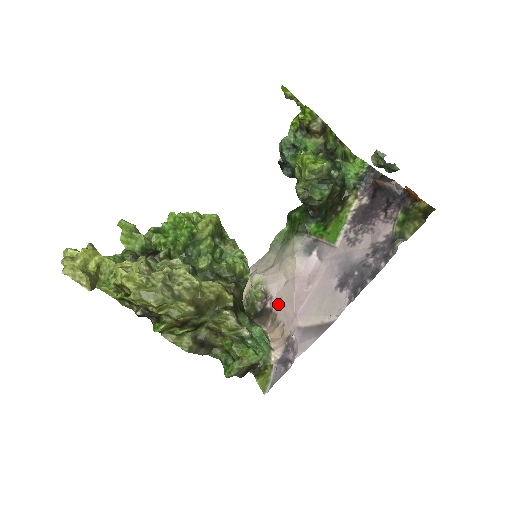
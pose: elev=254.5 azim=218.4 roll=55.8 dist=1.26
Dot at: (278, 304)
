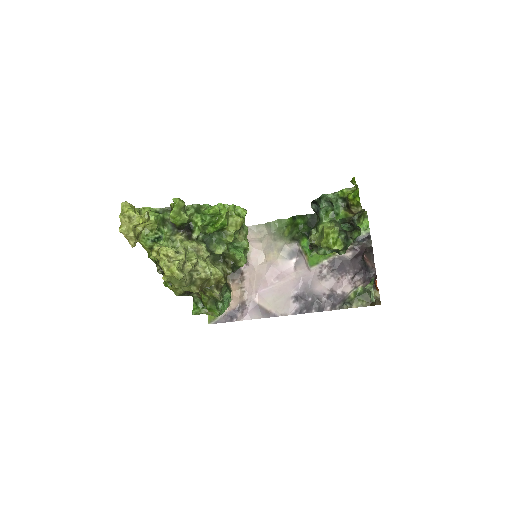
Dot at: (249, 273)
